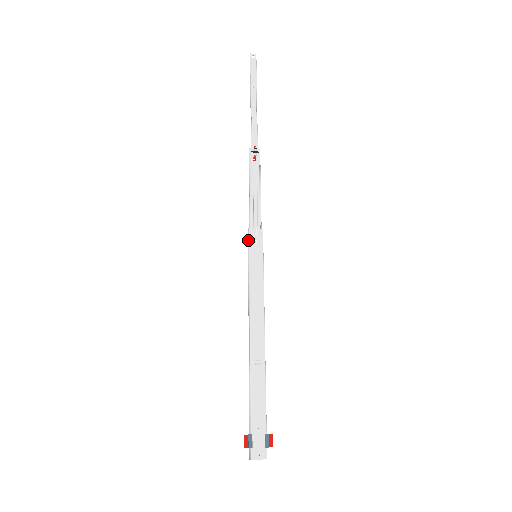
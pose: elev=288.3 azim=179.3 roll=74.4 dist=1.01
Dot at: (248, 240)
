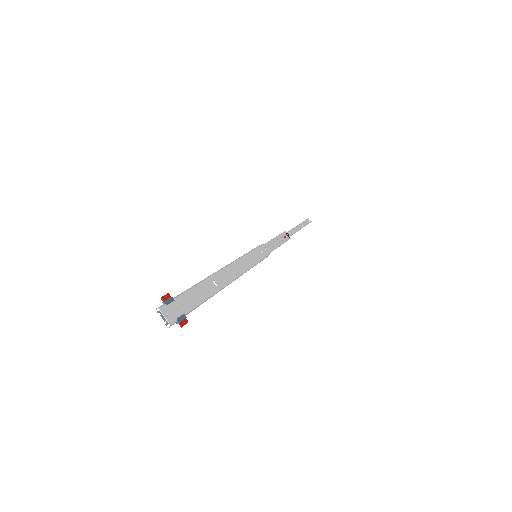
Dot at: (257, 246)
